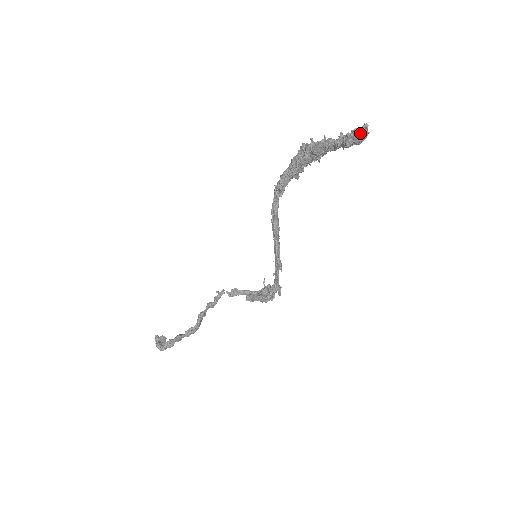
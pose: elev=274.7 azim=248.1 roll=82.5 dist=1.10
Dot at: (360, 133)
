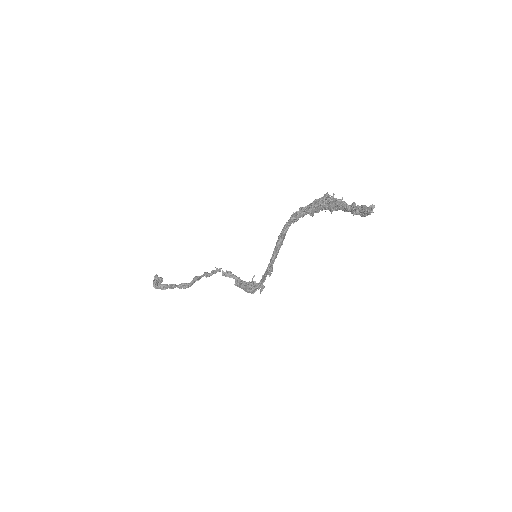
Dot at: (366, 210)
